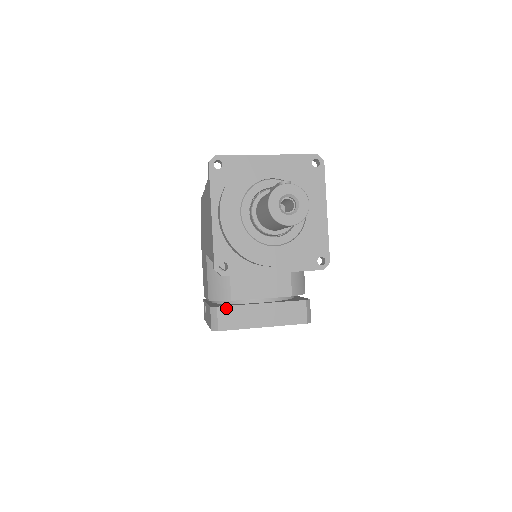
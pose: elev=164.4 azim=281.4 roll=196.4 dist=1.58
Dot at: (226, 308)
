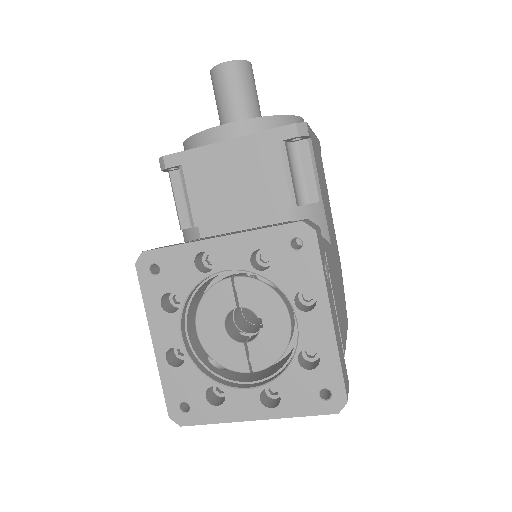
Dot at: occluded
